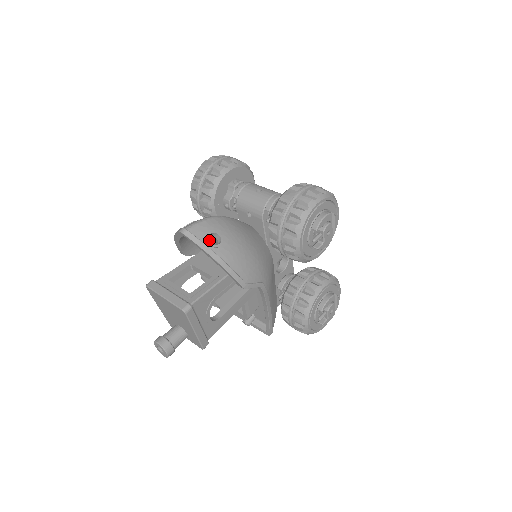
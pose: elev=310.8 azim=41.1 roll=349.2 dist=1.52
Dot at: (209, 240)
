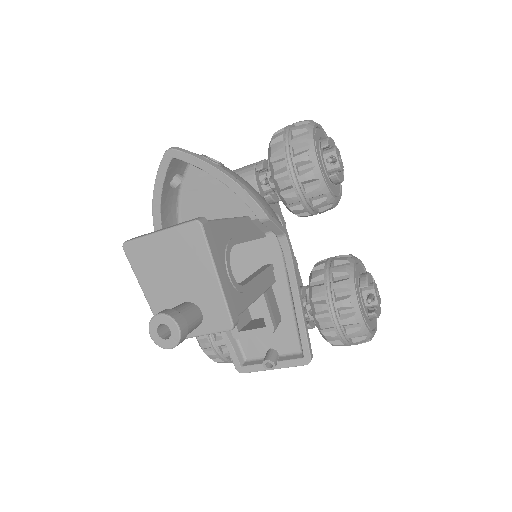
Dot at: occluded
